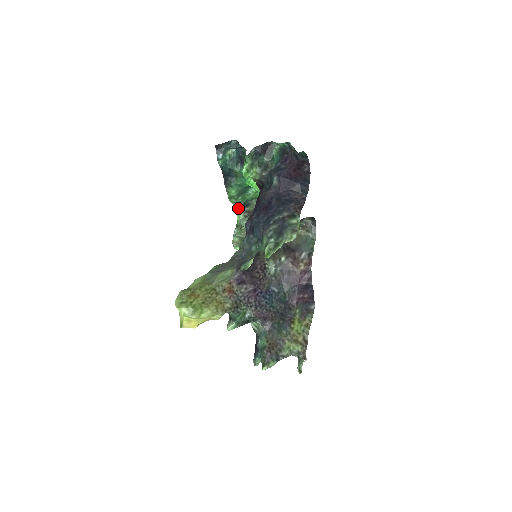
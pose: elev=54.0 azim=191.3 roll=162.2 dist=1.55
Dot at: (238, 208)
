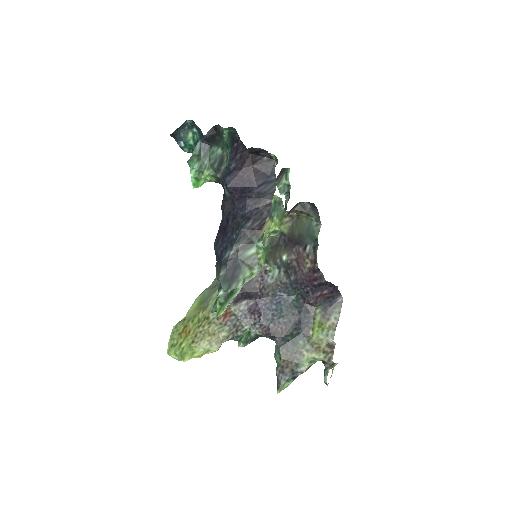
Dot at: occluded
